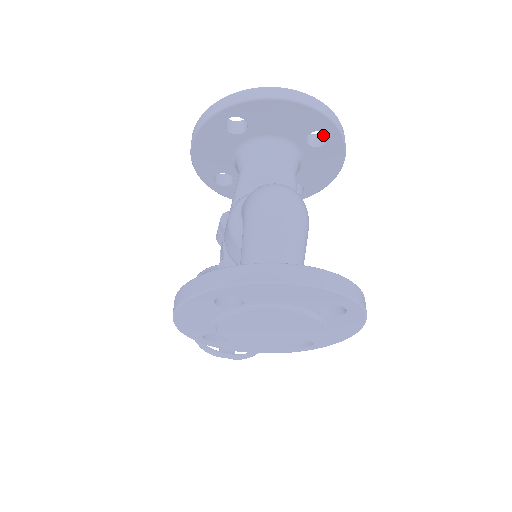
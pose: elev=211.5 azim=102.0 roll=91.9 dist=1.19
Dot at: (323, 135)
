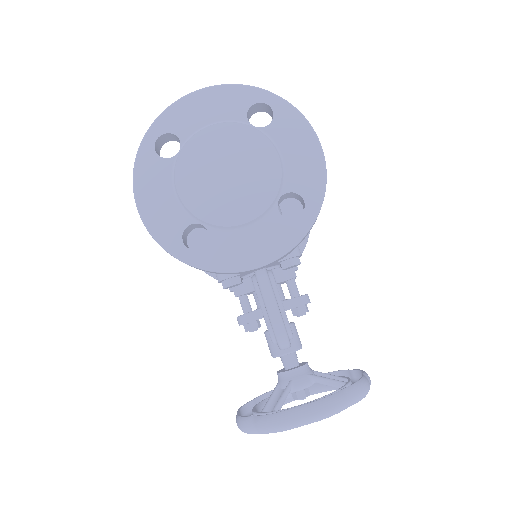
Dot at: occluded
